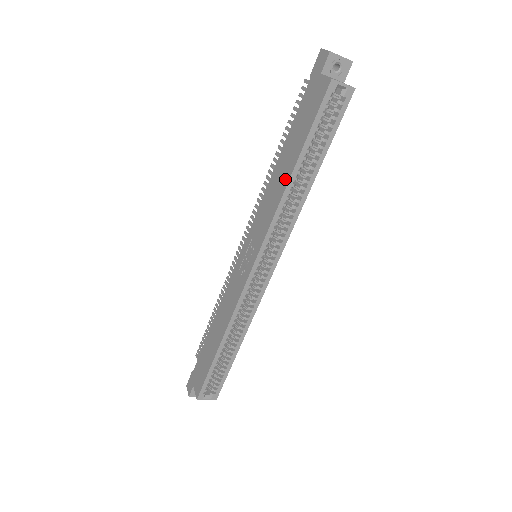
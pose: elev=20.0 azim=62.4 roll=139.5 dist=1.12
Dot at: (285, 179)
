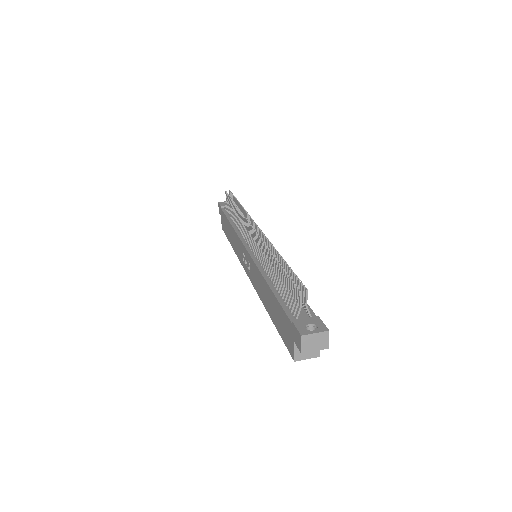
Dot at: (266, 305)
